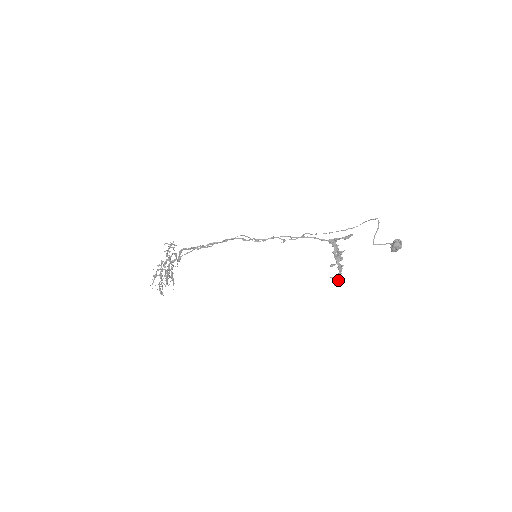
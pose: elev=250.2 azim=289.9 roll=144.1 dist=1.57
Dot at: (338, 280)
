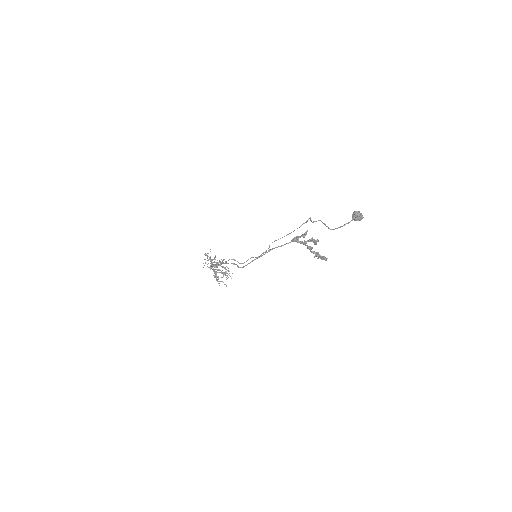
Dot at: (324, 259)
